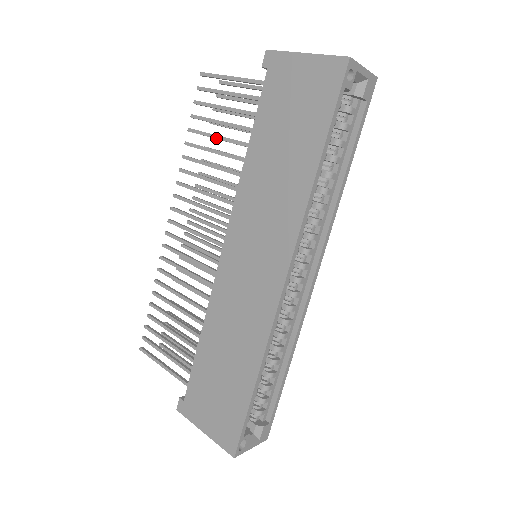
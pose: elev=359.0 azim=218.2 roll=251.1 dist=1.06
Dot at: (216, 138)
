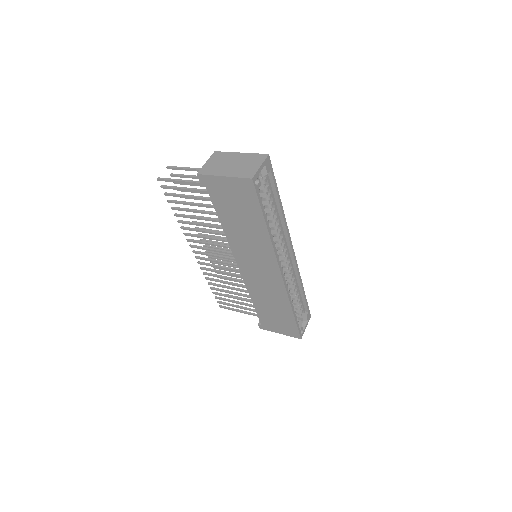
Dot at: (194, 212)
